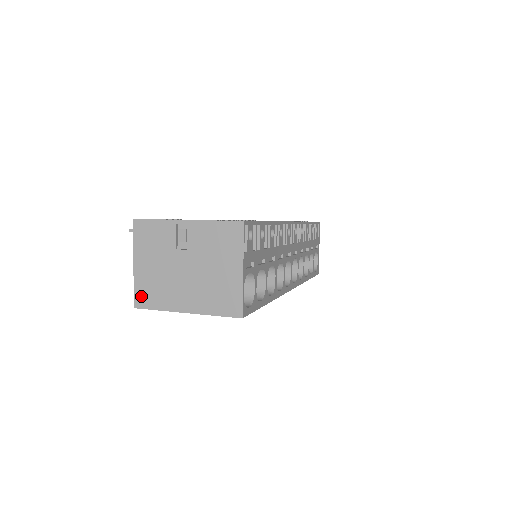
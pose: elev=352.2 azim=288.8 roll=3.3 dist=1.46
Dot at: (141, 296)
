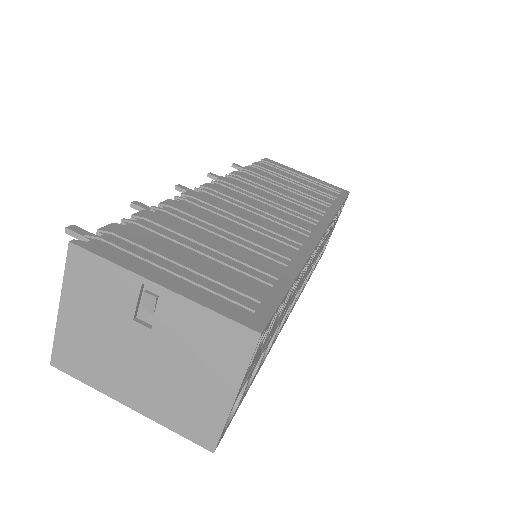
Dot at: (64, 355)
